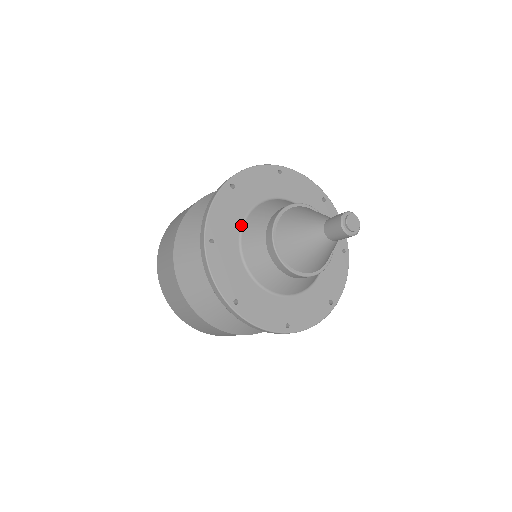
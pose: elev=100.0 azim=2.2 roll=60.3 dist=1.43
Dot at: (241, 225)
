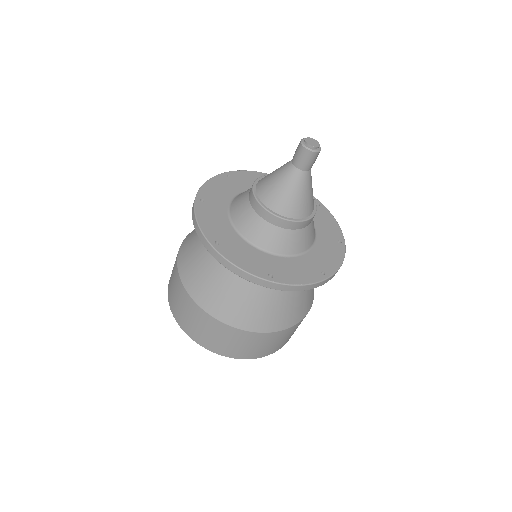
Dot at: (230, 222)
